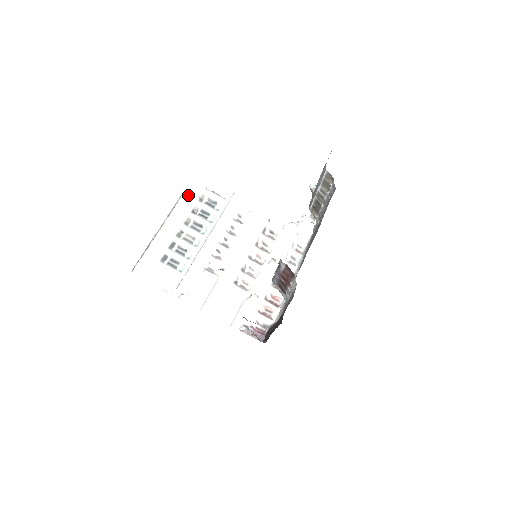
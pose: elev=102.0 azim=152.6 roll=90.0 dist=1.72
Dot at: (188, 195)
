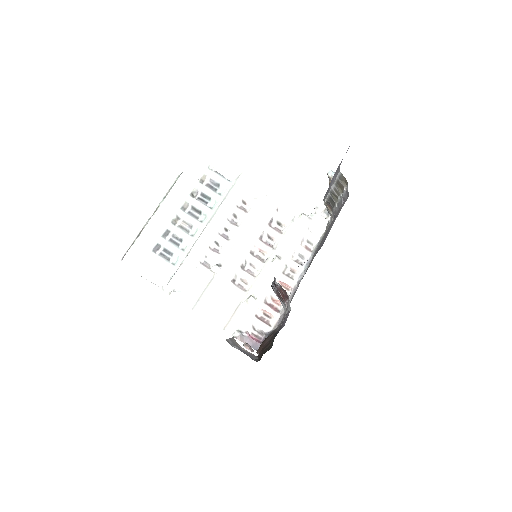
Dot at: (187, 174)
